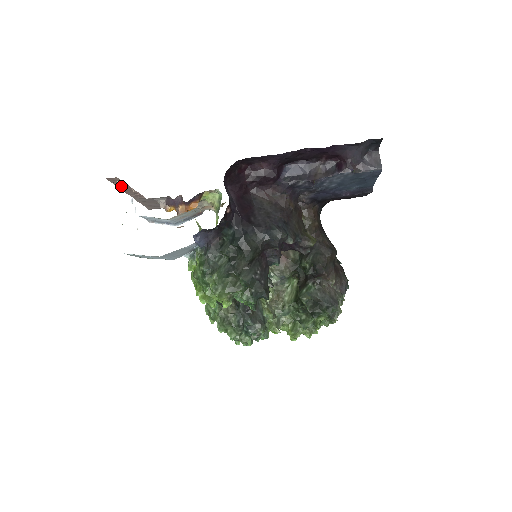
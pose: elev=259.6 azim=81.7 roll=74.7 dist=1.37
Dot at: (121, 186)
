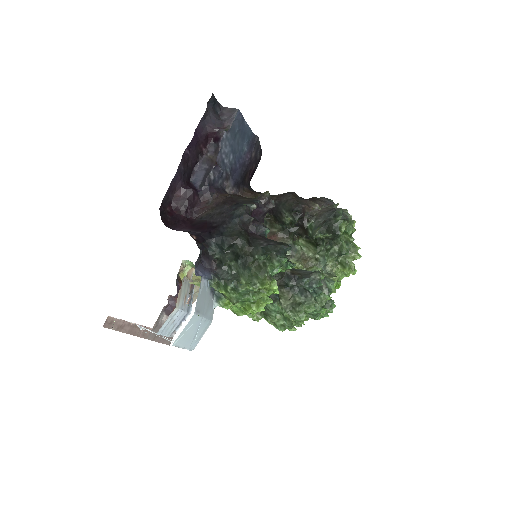
Dot at: (122, 328)
